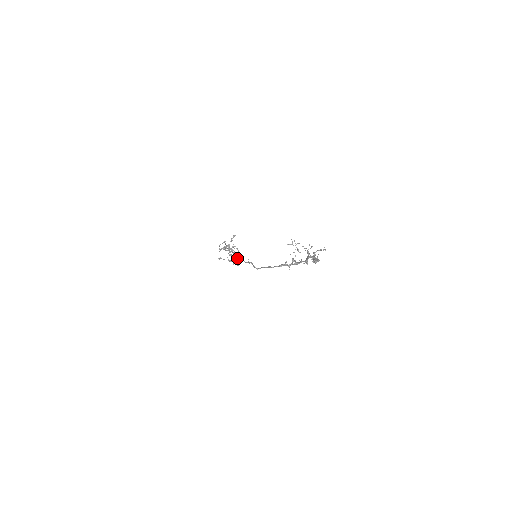
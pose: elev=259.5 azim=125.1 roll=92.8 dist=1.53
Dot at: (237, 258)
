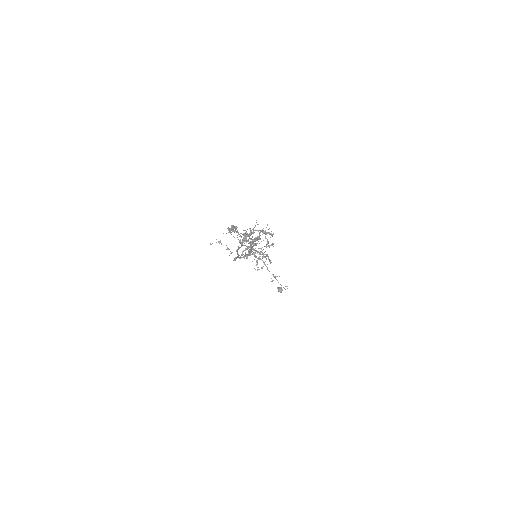
Dot at: occluded
